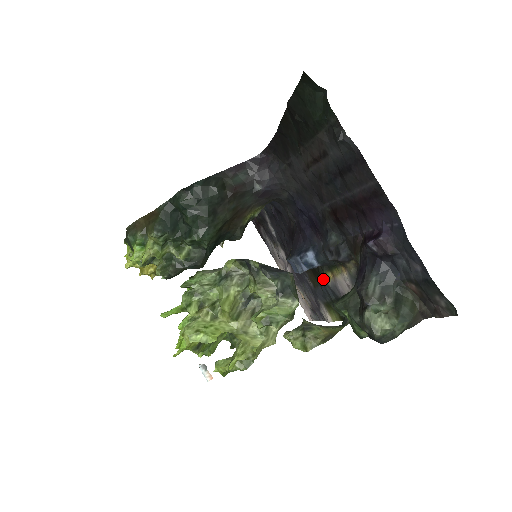
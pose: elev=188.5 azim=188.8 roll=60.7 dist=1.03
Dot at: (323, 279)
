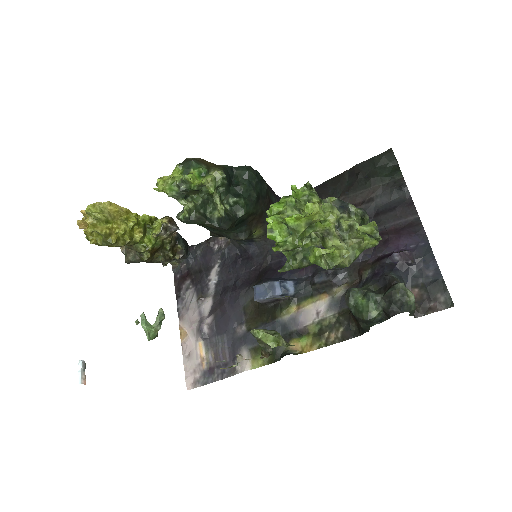
Dot at: (279, 314)
